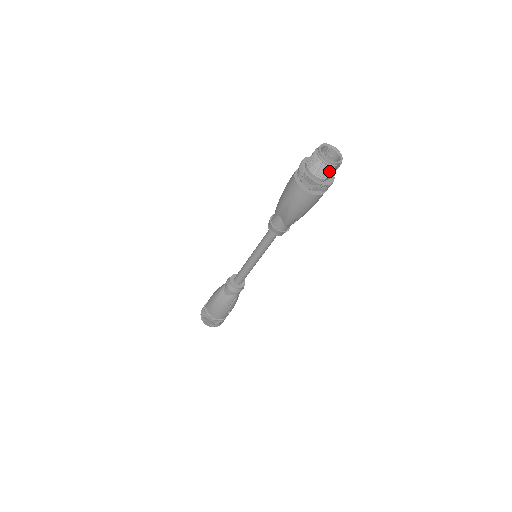
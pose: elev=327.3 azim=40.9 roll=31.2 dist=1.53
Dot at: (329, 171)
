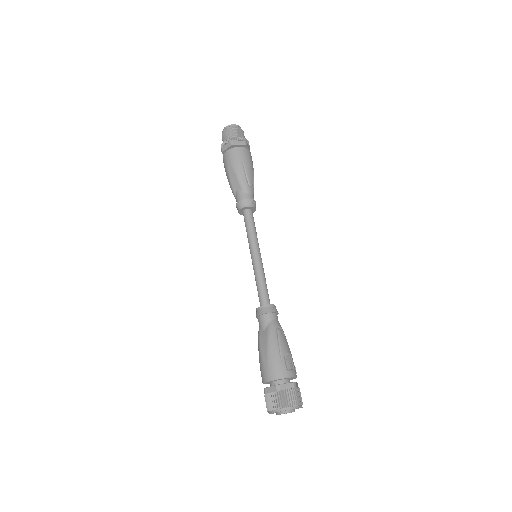
Dot at: (235, 130)
